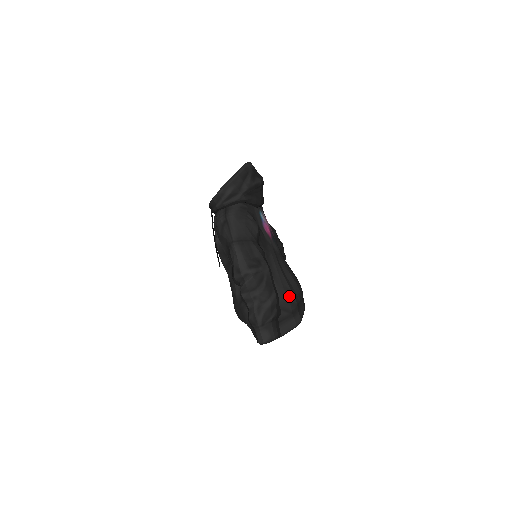
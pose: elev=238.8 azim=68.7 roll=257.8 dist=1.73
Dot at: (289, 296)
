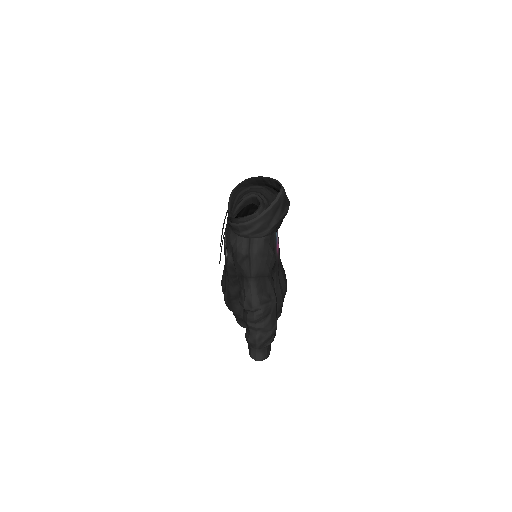
Dot at: (279, 301)
